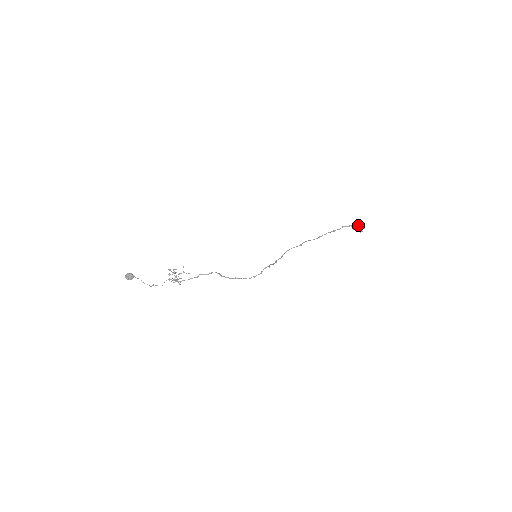
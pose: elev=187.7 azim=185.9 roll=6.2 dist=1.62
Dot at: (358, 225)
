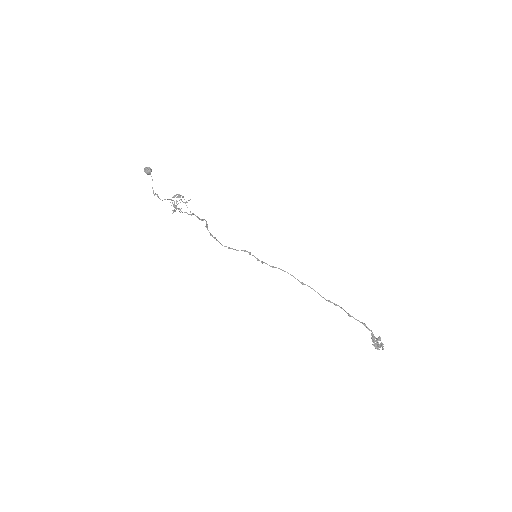
Dot at: (380, 339)
